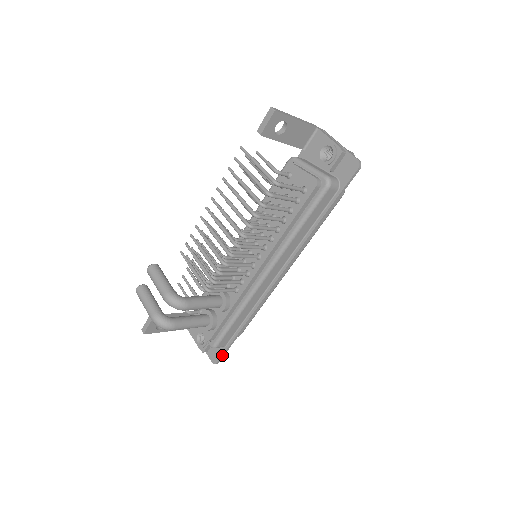
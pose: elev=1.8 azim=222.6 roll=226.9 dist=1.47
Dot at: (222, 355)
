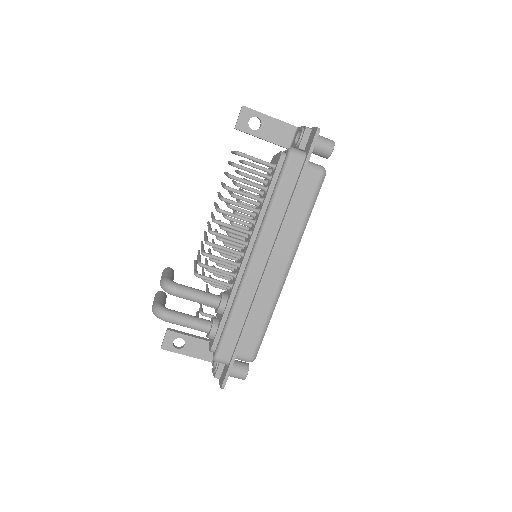
Dot at: (226, 373)
